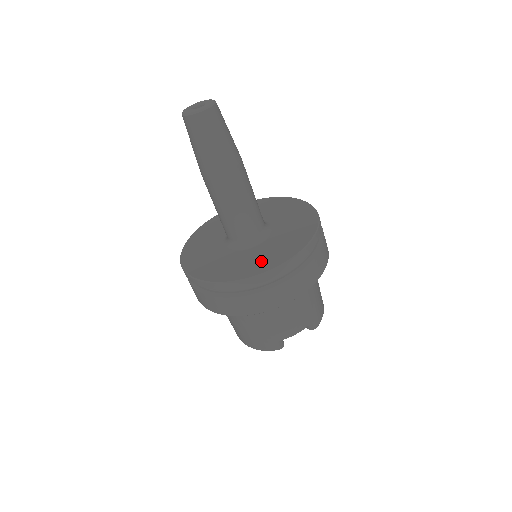
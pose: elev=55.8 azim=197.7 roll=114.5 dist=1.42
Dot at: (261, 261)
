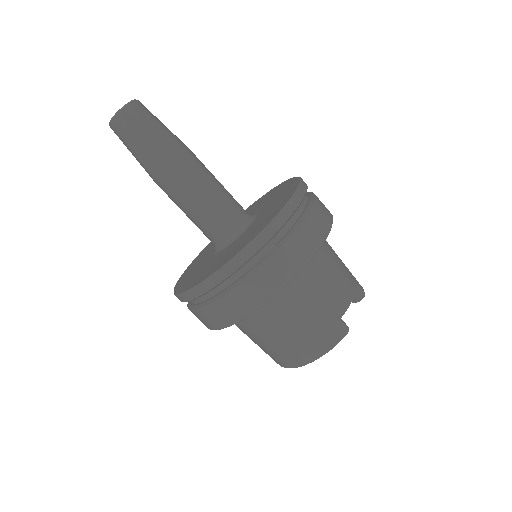
Dot at: (268, 216)
